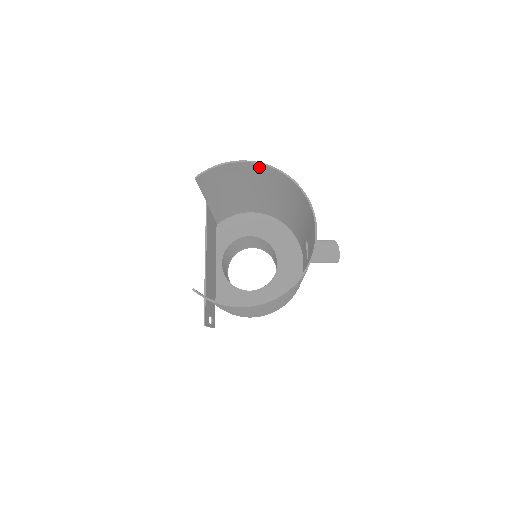
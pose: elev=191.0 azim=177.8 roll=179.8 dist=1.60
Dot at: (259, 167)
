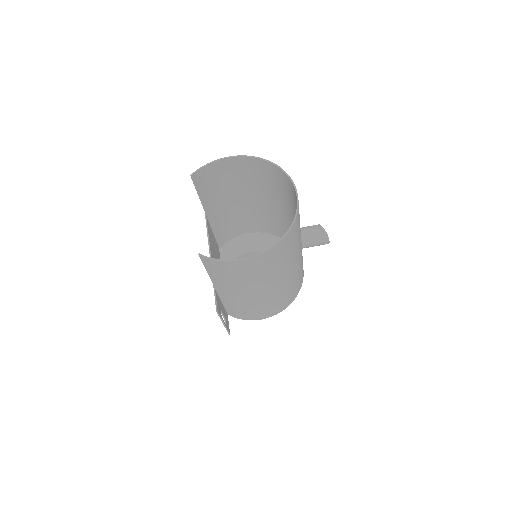
Dot at: (242, 161)
